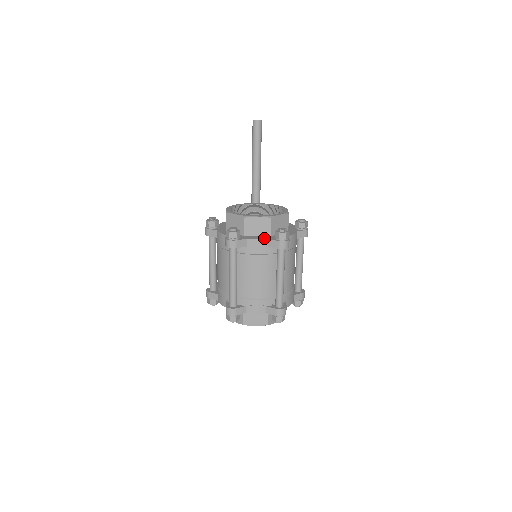
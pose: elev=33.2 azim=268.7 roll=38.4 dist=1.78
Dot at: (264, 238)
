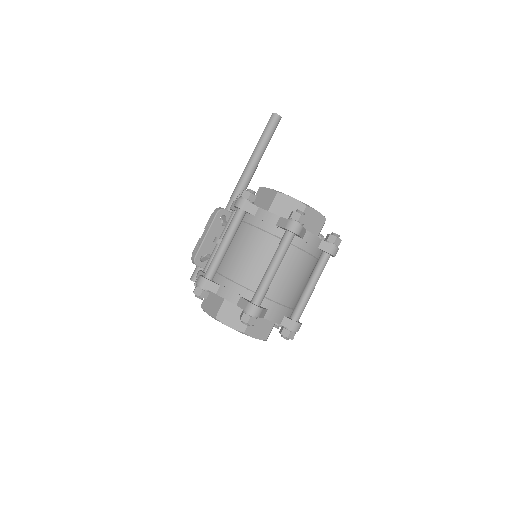
Dot at: (318, 237)
